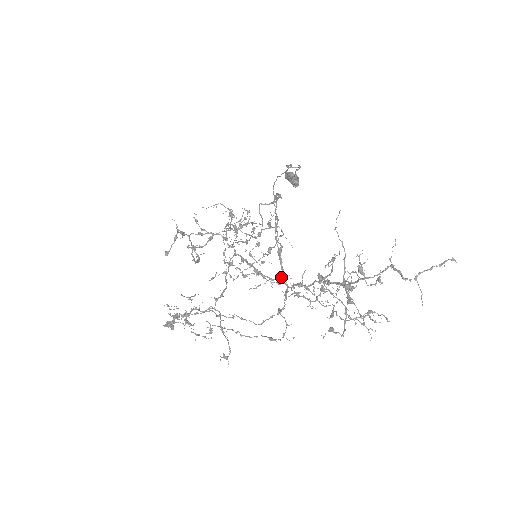
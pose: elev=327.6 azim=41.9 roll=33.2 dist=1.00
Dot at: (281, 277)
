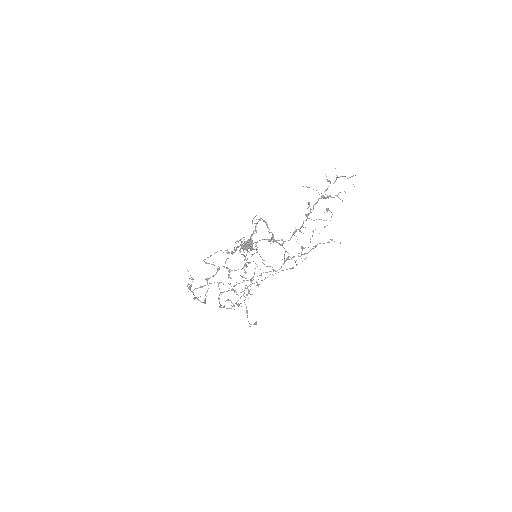
Dot at: (280, 245)
